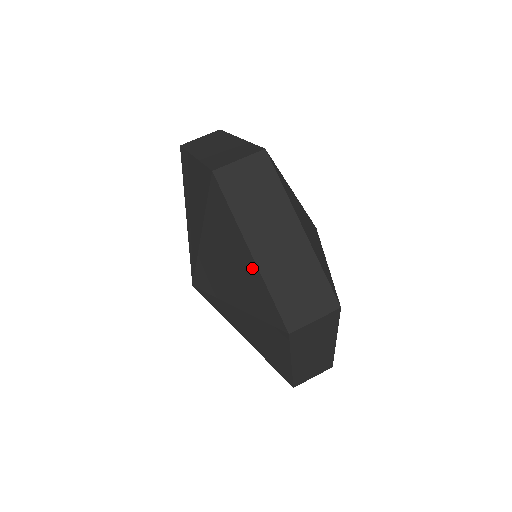
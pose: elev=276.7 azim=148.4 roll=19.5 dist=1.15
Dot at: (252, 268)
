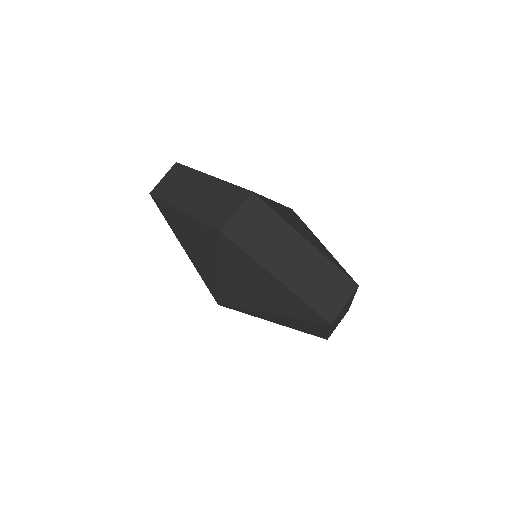
Dot at: (283, 289)
